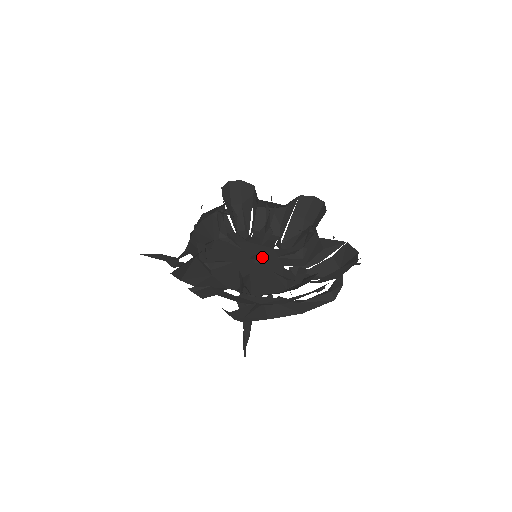
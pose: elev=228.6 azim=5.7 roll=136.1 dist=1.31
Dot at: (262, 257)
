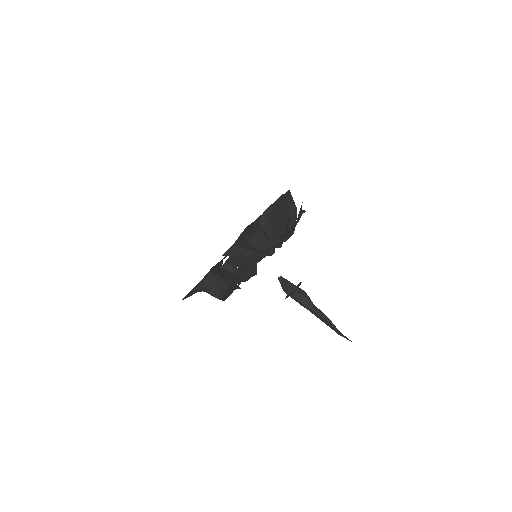
Dot at: occluded
